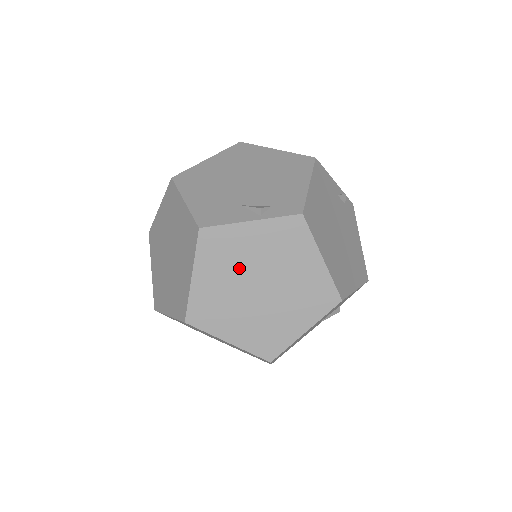
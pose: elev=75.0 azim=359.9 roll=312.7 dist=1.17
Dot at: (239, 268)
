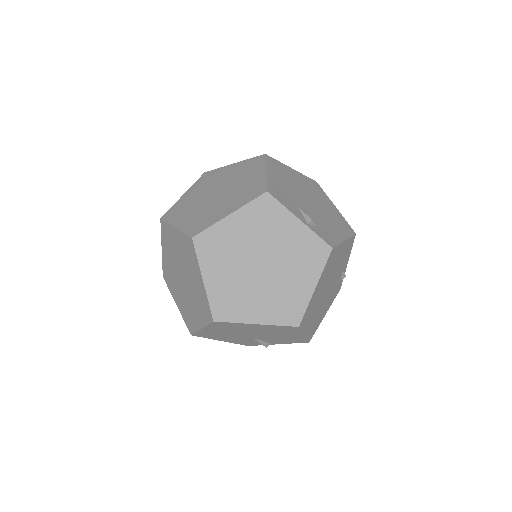
Dot at: (263, 240)
